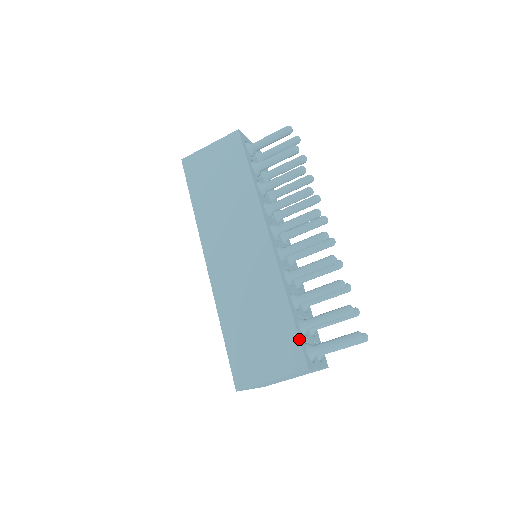
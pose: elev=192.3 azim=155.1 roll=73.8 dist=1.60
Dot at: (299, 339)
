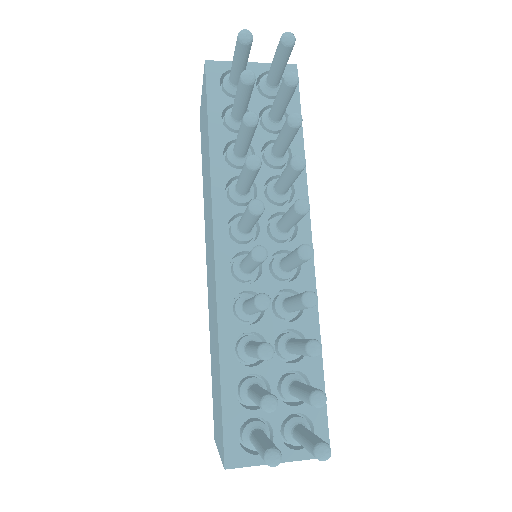
Dot at: (222, 418)
